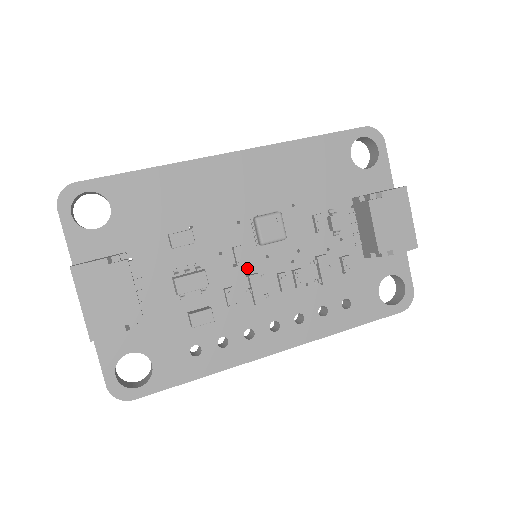
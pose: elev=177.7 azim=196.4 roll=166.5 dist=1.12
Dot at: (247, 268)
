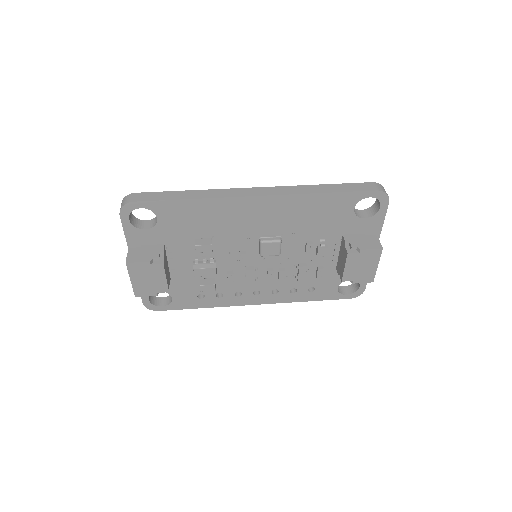
Dot at: (247, 263)
